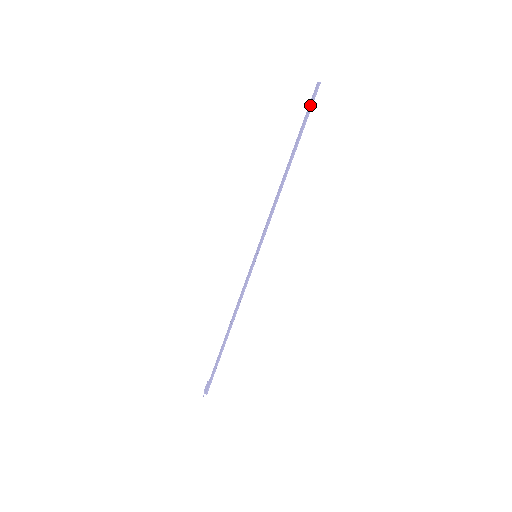
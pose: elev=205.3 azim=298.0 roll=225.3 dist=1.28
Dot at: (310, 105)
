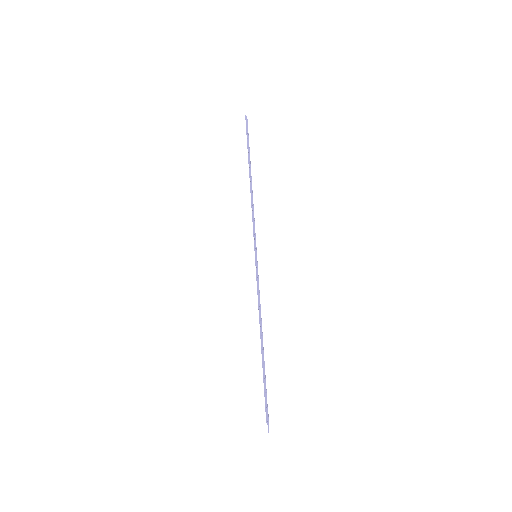
Dot at: (246, 132)
